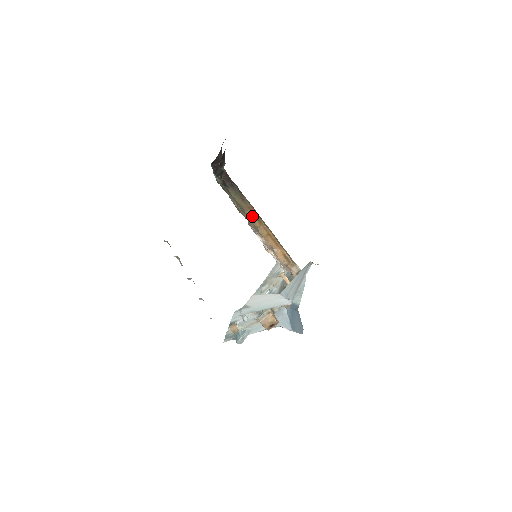
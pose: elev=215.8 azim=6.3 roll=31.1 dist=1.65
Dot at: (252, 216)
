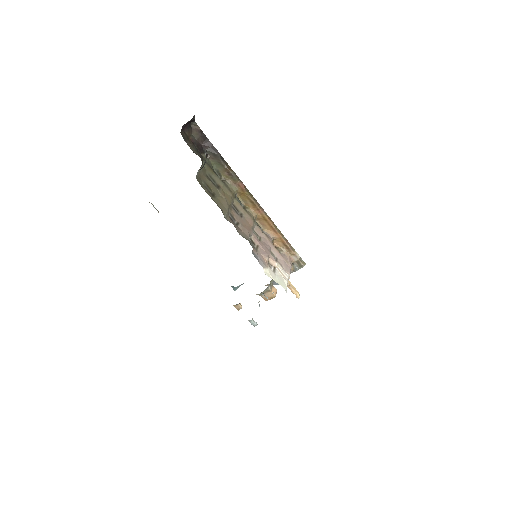
Dot at: (243, 195)
